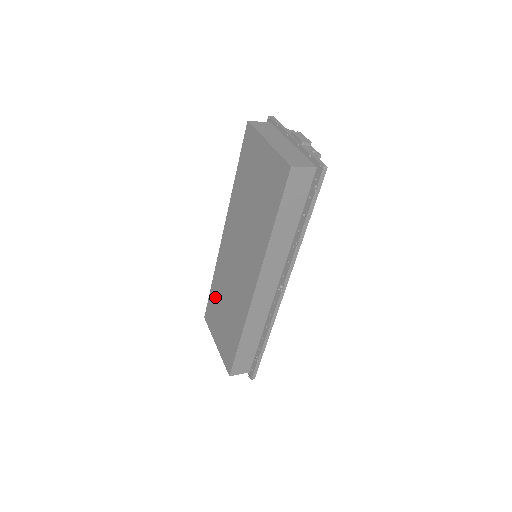
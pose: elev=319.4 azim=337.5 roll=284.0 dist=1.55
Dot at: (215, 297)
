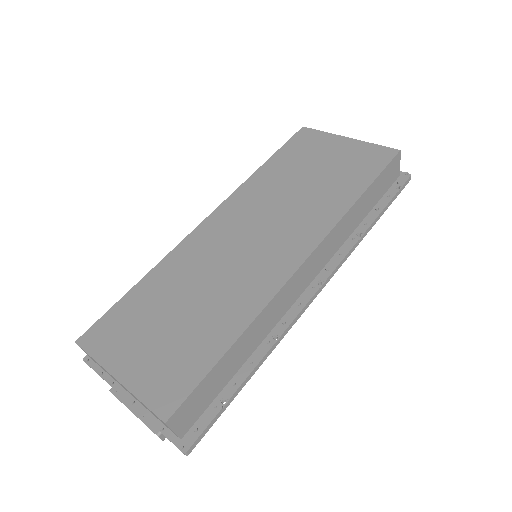
Dot at: (146, 298)
